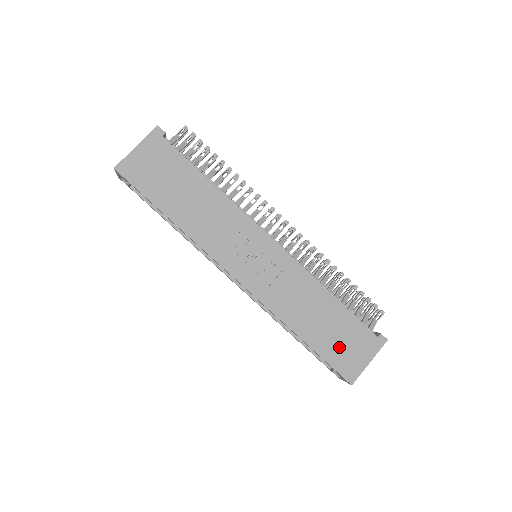
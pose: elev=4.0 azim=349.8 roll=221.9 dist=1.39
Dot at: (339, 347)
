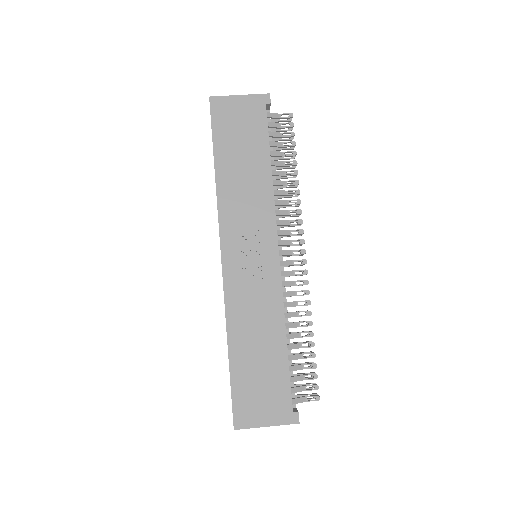
Dot at: (253, 388)
